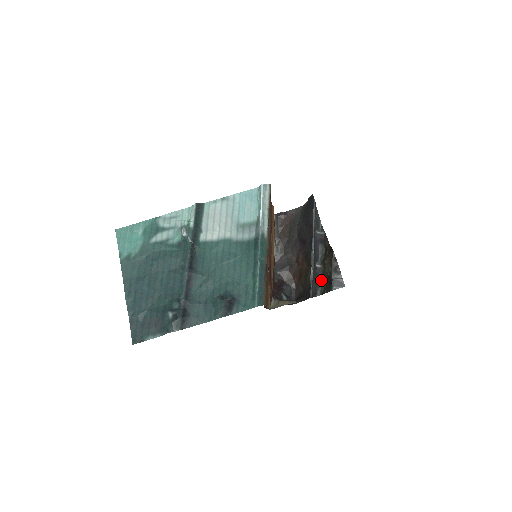
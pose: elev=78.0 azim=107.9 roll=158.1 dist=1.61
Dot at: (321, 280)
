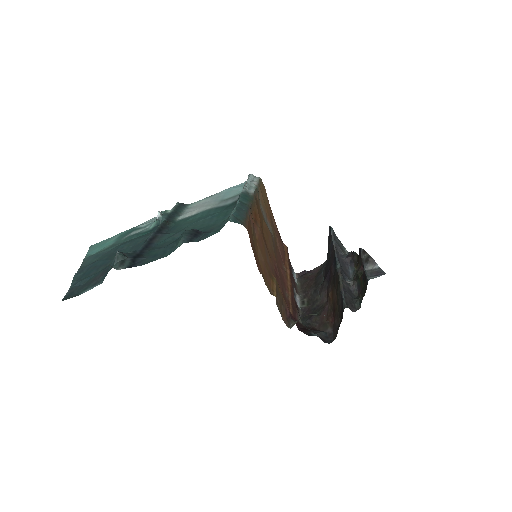
Dot at: (358, 295)
